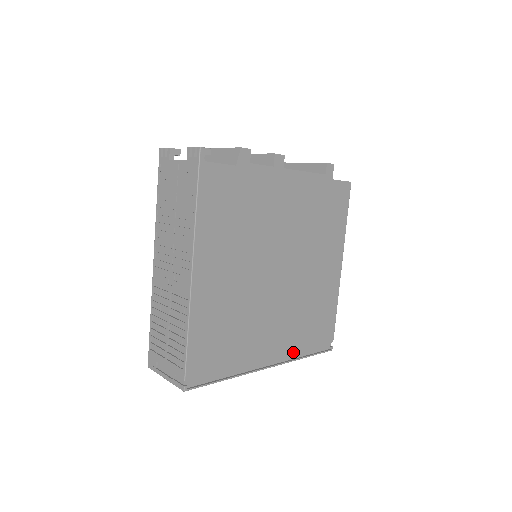
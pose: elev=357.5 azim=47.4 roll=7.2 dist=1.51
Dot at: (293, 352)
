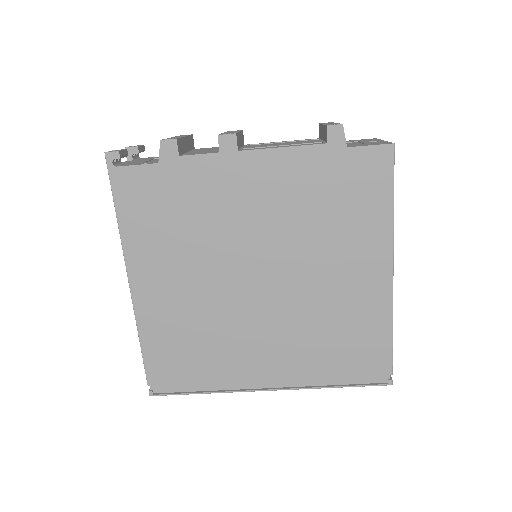
Dot at: (310, 378)
